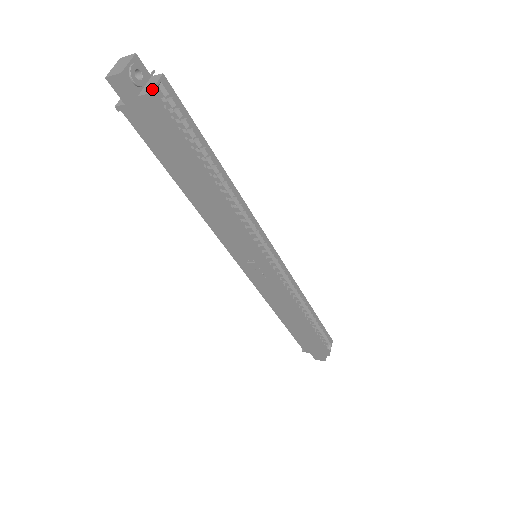
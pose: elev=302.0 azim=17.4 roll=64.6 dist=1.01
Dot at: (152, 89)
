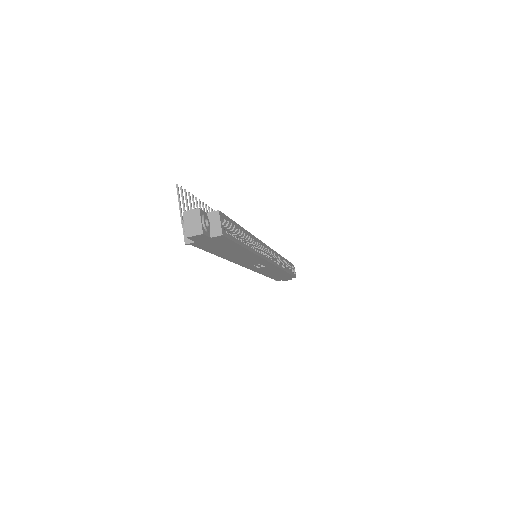
Dot at: (222, 230)
